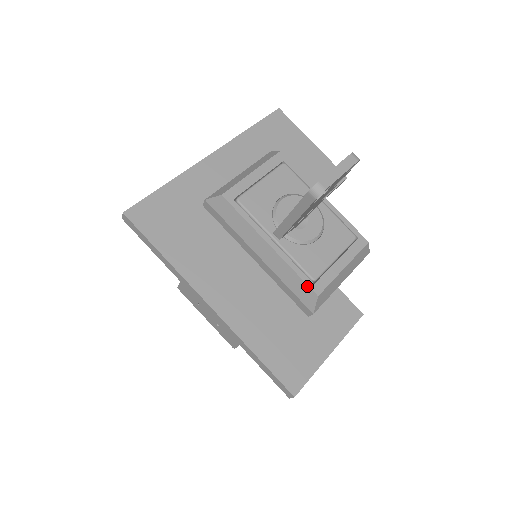
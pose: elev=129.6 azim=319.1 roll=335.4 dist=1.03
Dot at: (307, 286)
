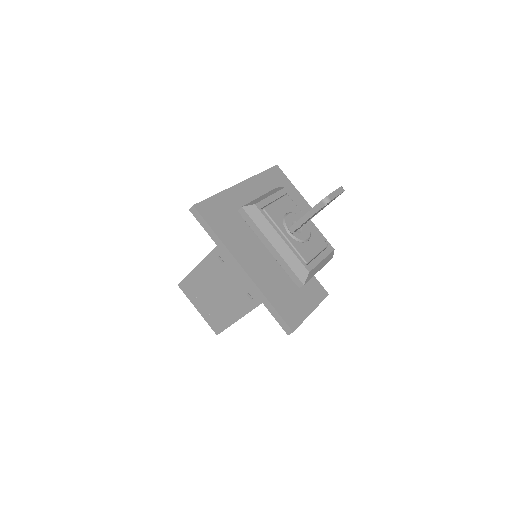
Dot at: (303, 266)
